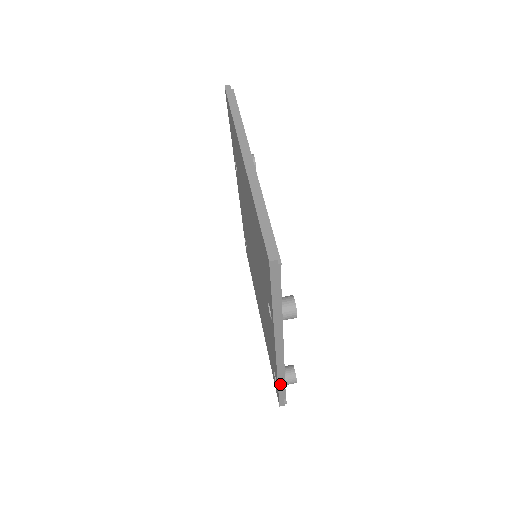
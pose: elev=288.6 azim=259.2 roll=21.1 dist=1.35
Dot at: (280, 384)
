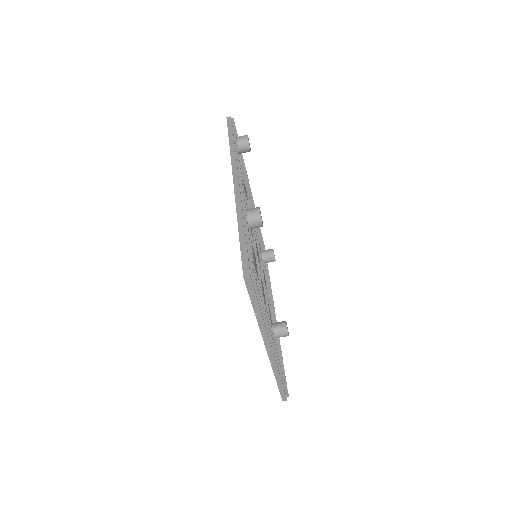
Dot at: occluded
